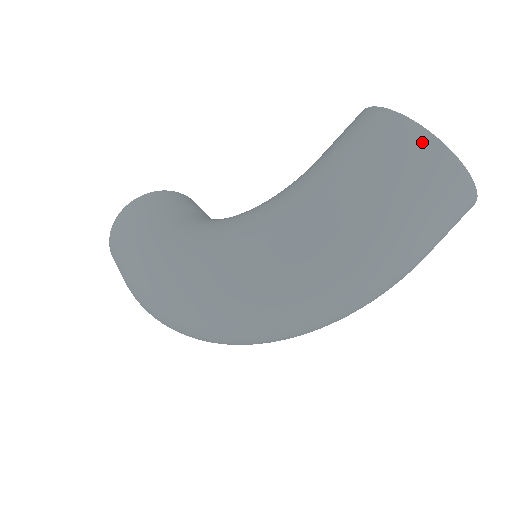
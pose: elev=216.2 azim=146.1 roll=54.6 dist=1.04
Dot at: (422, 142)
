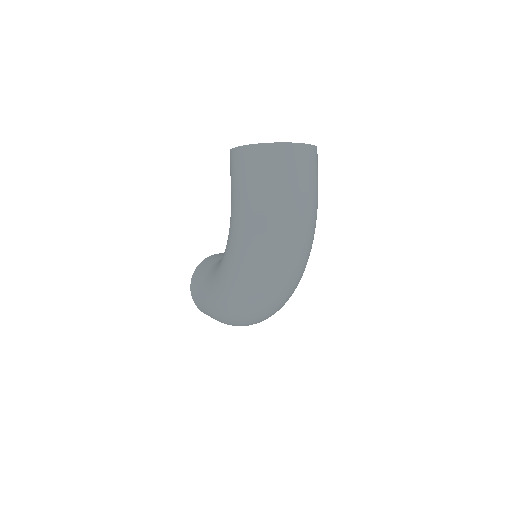
Dot at: (253, 152)
